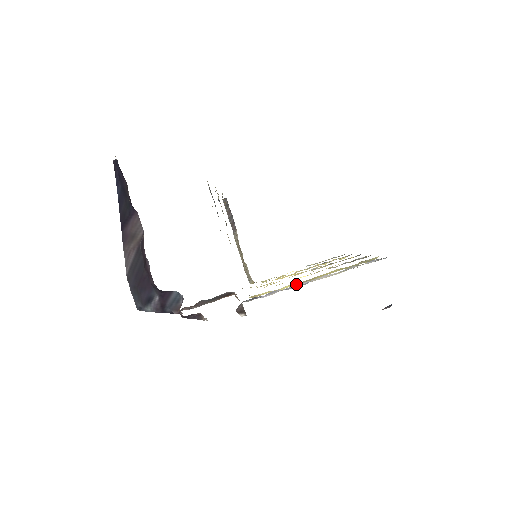
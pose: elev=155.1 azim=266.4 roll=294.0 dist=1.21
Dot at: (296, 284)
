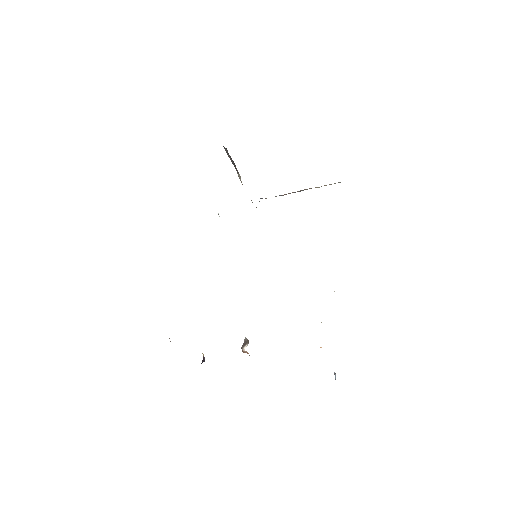
Dot at: occluded
